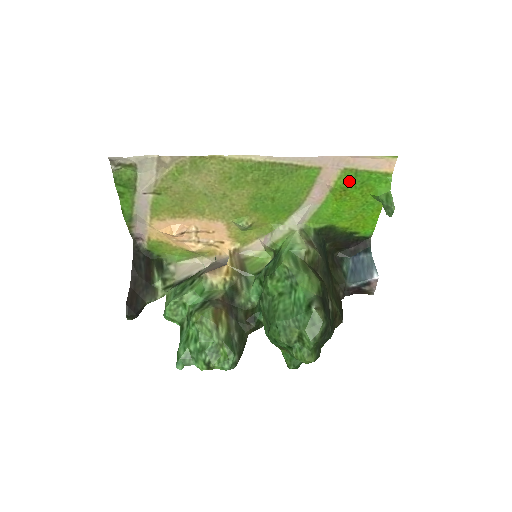
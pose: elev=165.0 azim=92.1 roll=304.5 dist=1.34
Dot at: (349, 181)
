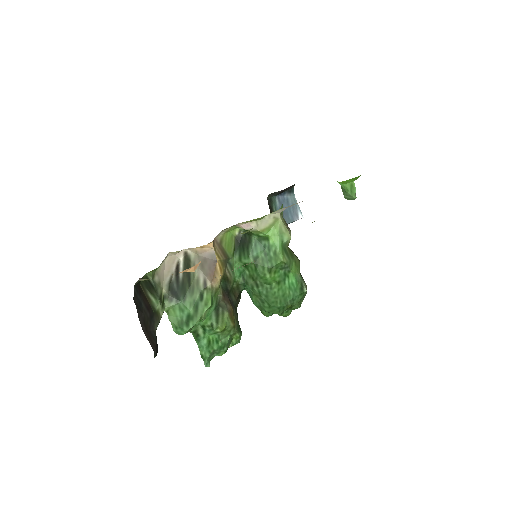
Dot at: occluded
